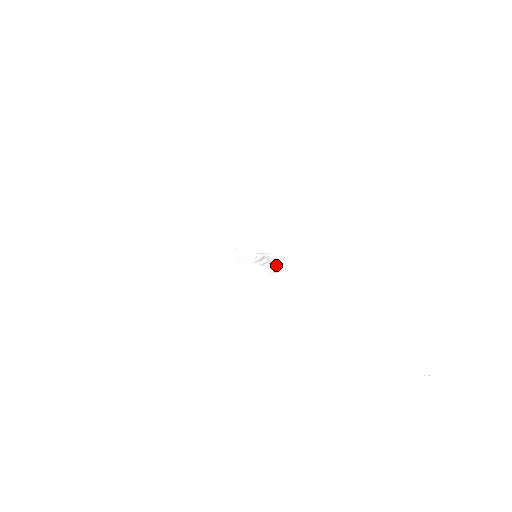
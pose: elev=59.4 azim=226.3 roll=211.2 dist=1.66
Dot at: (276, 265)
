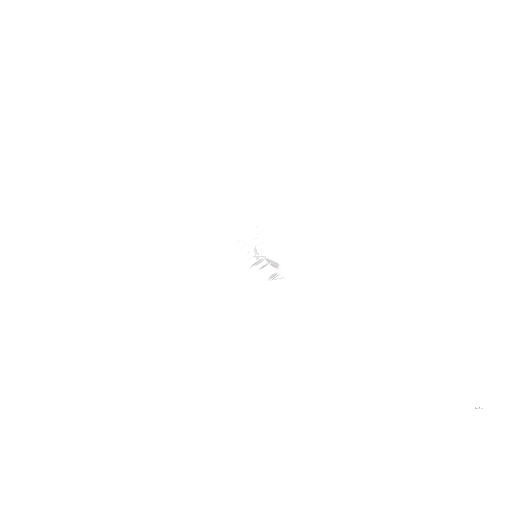
Dot at: (279, 268)
